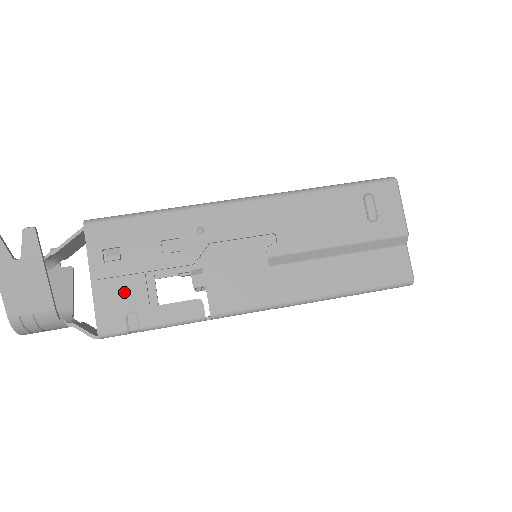
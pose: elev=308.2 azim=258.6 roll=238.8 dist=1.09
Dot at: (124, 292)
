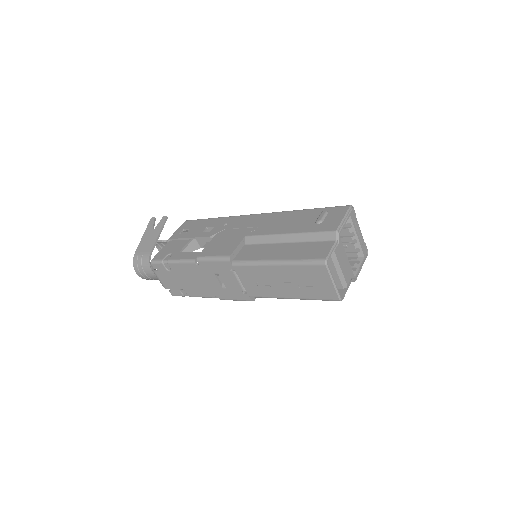
Dot at: (176, 246)
